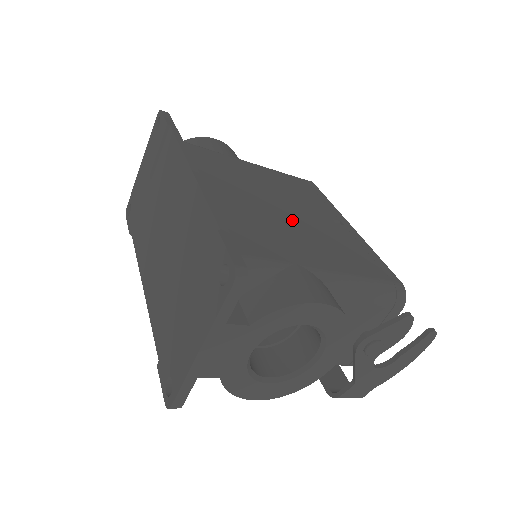
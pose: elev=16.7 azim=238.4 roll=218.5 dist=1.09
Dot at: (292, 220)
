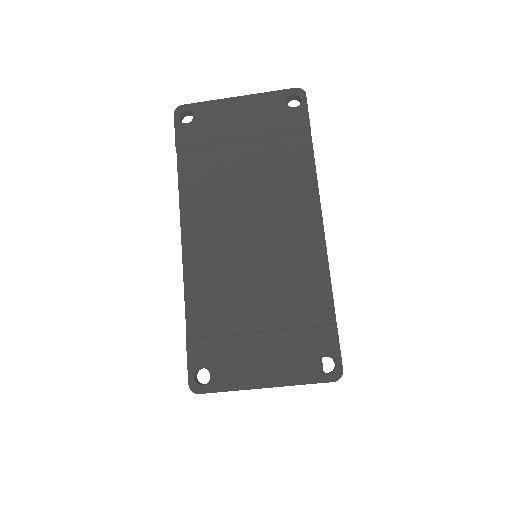
Dot at: occluded
